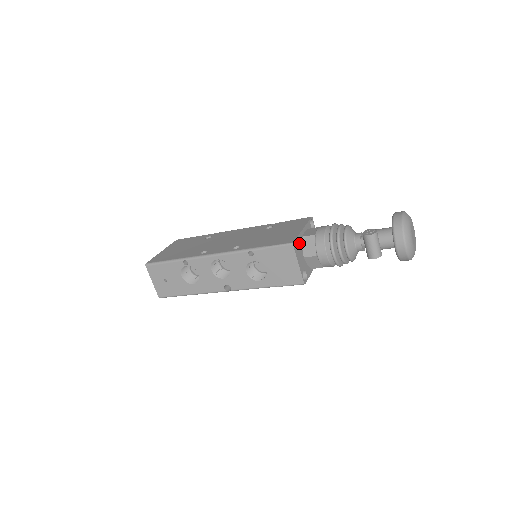
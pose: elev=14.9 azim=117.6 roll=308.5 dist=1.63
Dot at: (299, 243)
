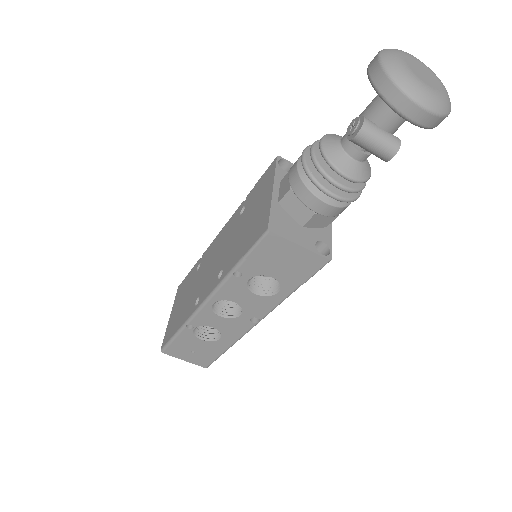
Dot at: (280, 216)
